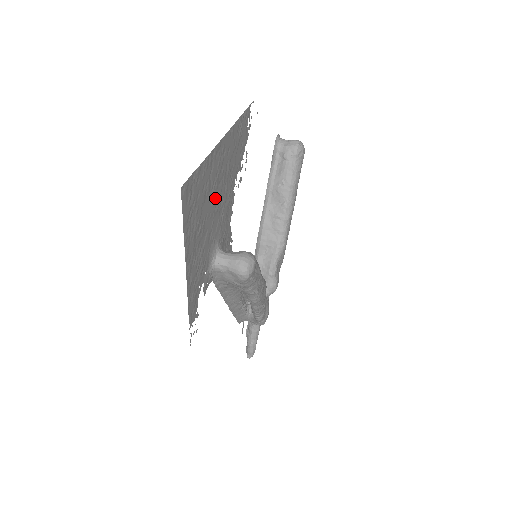
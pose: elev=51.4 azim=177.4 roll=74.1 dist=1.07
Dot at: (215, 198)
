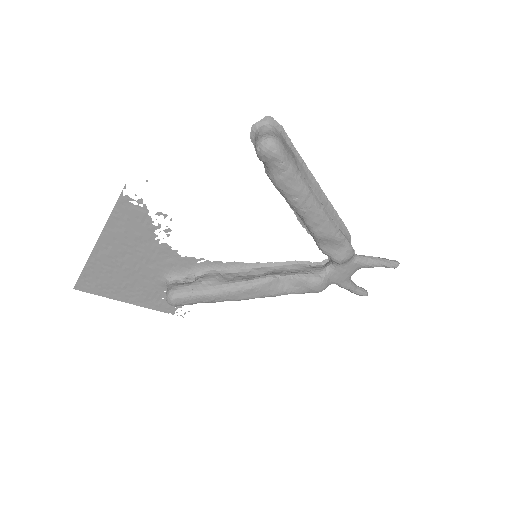
Dot at: (127, 266)
